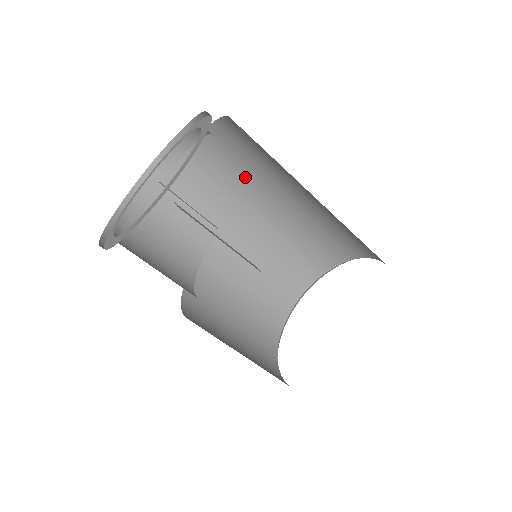
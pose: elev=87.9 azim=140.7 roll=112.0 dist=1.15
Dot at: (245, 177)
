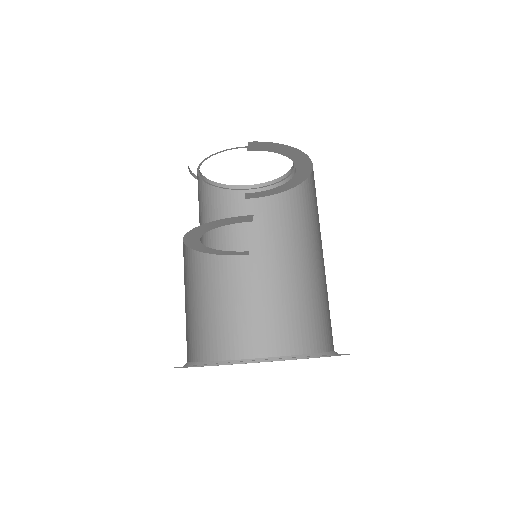
Dot at: (293, 234)
